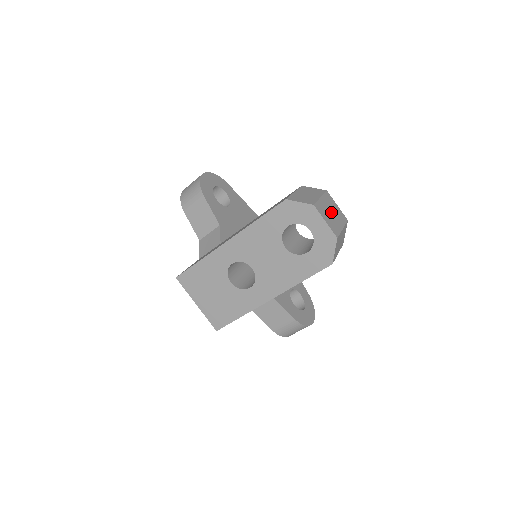
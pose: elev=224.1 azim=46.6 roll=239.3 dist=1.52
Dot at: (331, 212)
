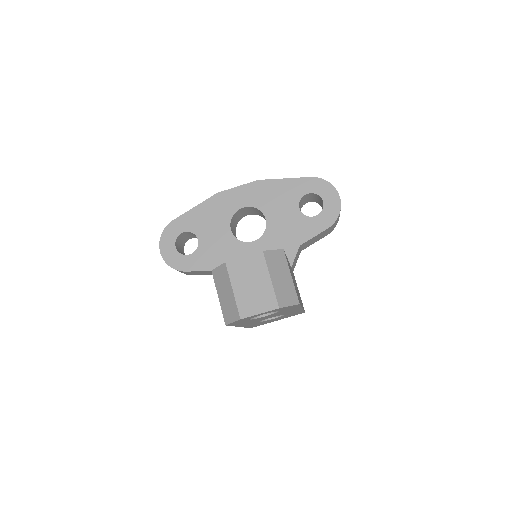
Dot at: (251, 285)
